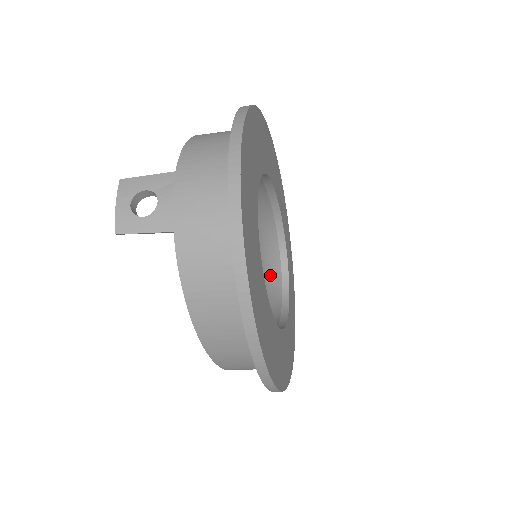
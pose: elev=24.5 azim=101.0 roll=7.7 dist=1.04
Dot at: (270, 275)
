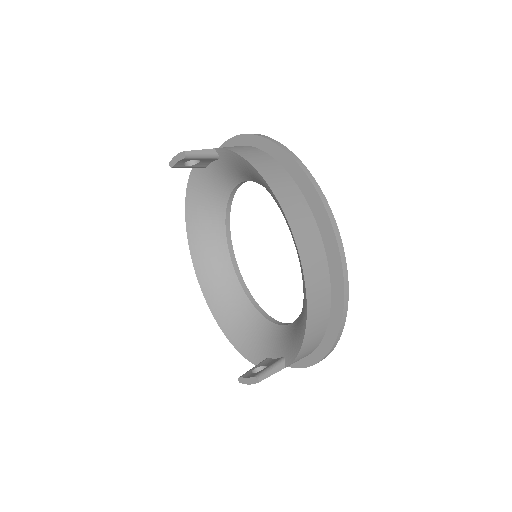
Dot at: (232, 175)
